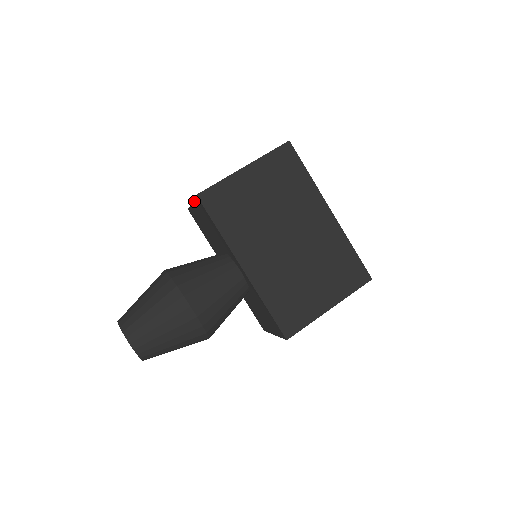
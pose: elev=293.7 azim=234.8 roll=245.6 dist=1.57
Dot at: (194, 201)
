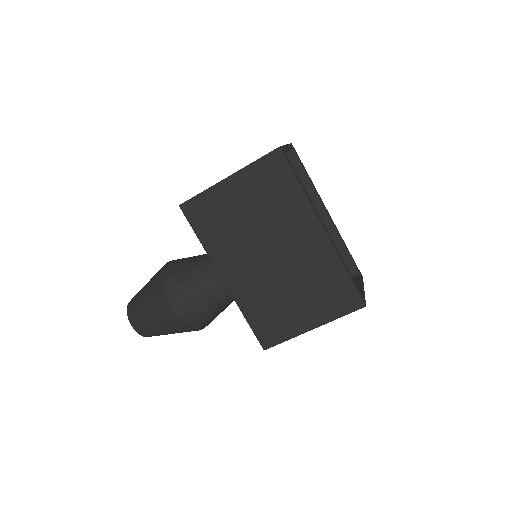
Dot at: occluded
